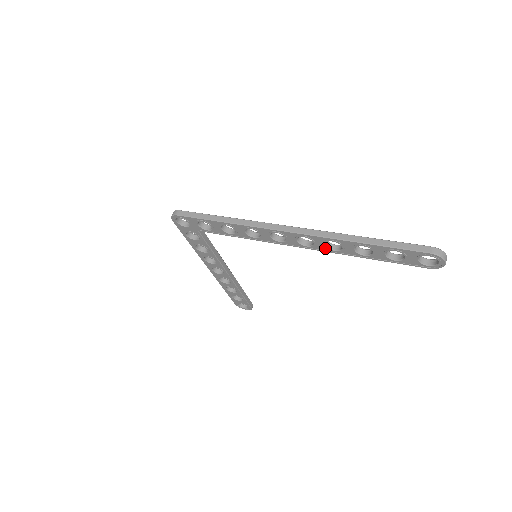
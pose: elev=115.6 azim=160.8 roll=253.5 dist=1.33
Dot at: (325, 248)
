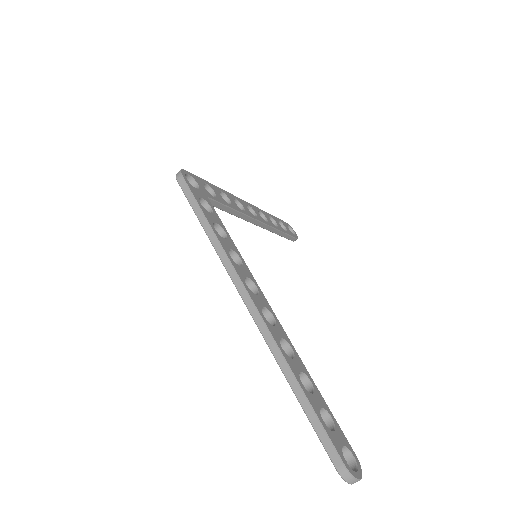
Dot at: occluded
